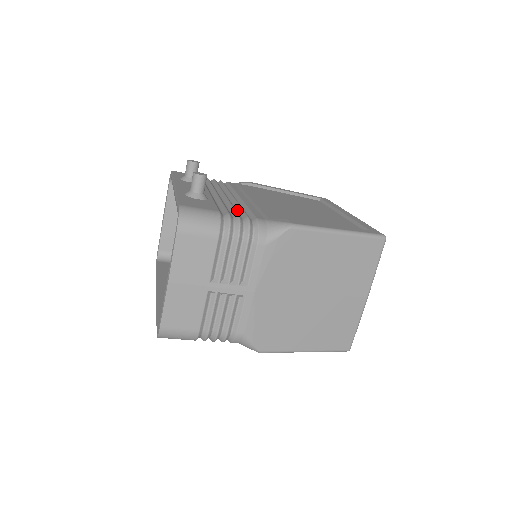
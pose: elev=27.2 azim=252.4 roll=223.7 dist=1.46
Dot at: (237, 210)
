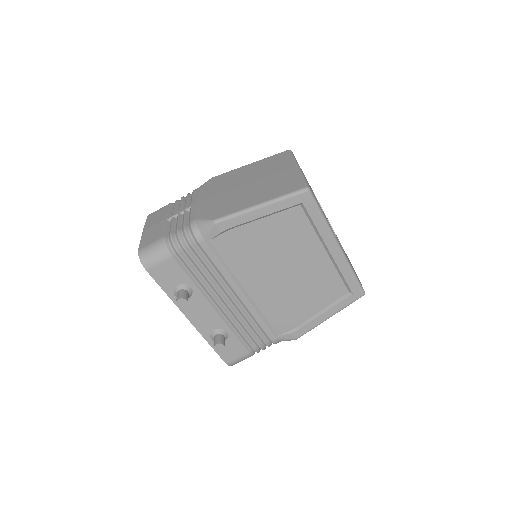
Dot at: occluded
